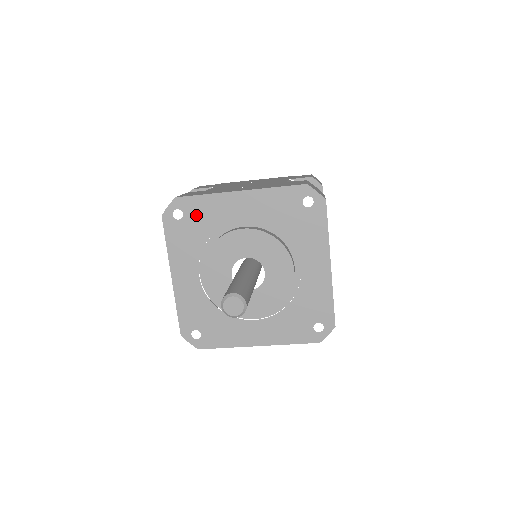
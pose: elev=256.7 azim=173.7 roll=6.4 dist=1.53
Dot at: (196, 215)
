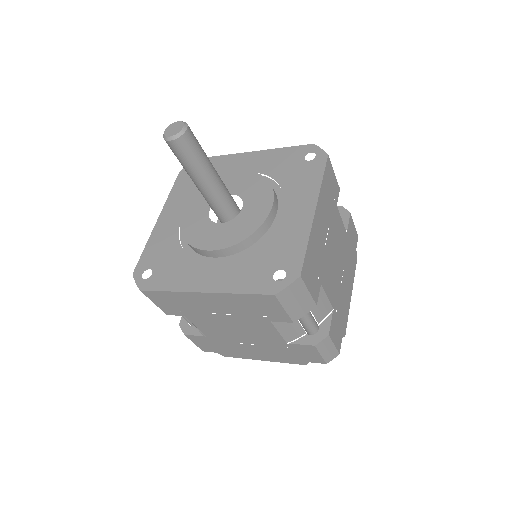
Dot at: occluded
